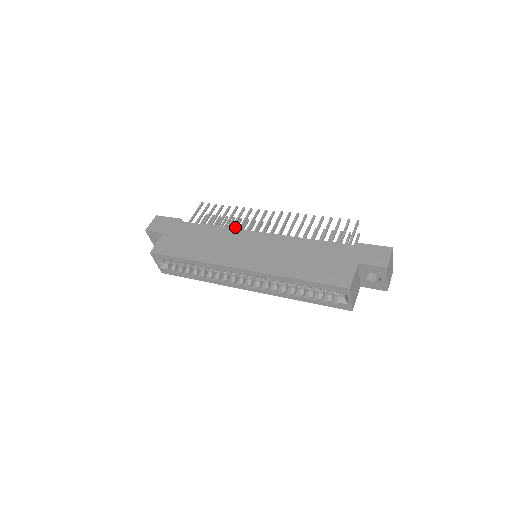
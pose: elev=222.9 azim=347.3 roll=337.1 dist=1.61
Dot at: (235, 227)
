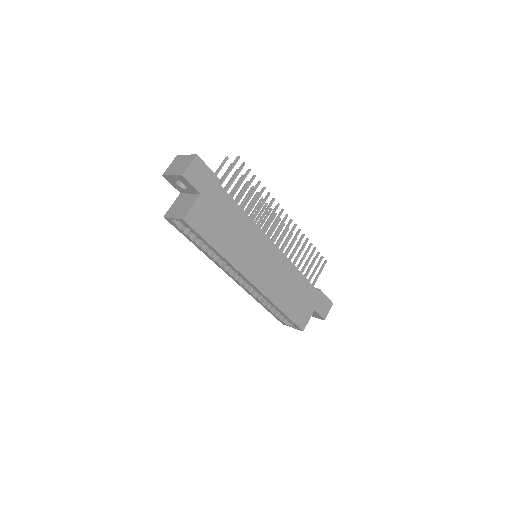
Dot at: occluded
